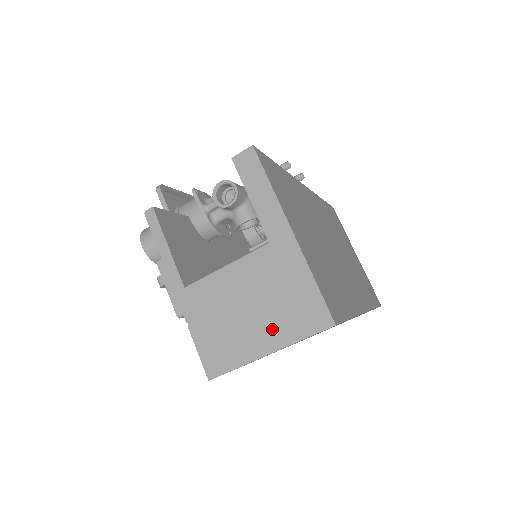
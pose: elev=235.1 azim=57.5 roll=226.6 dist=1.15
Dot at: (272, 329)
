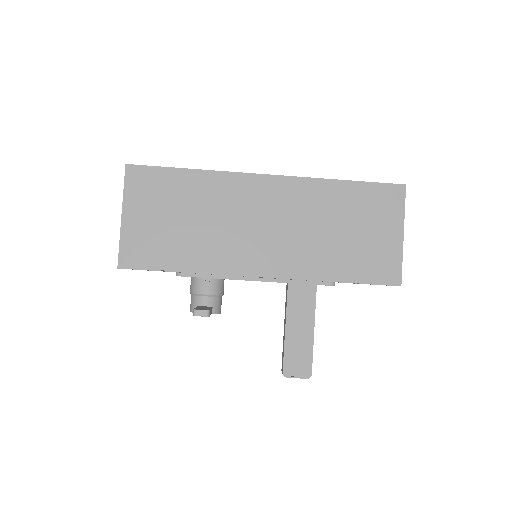
Dot at: occluded
